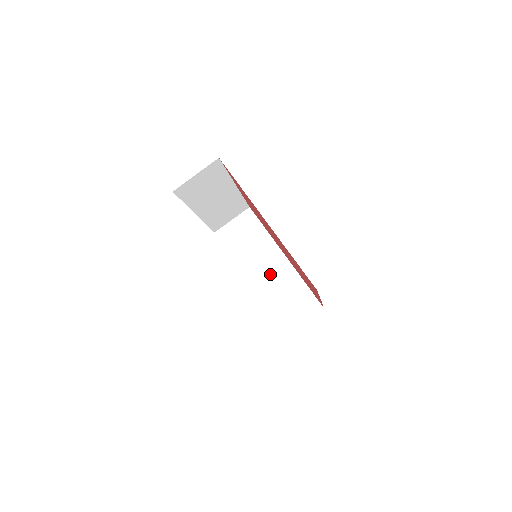
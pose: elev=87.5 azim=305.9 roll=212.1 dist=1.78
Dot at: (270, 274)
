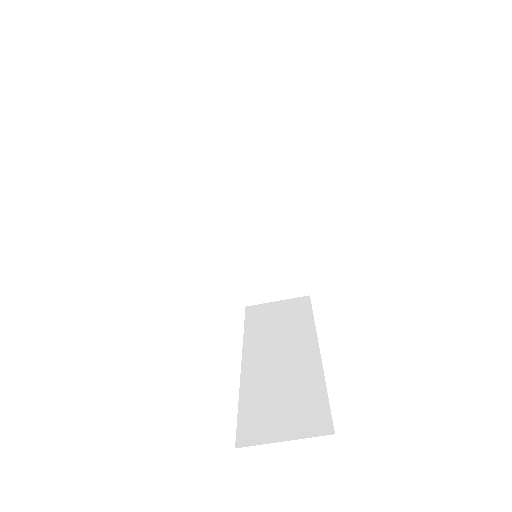
Dot at: (259, 224)
